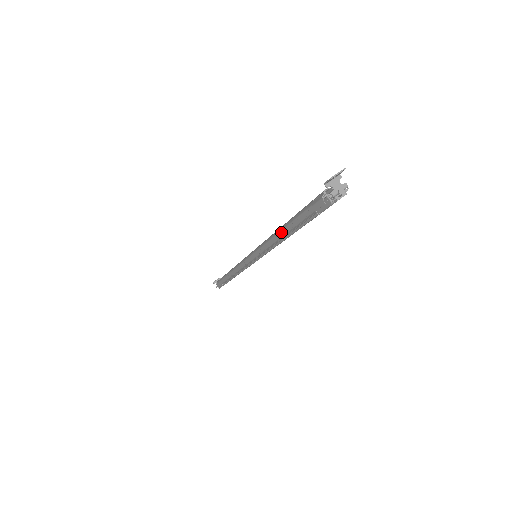
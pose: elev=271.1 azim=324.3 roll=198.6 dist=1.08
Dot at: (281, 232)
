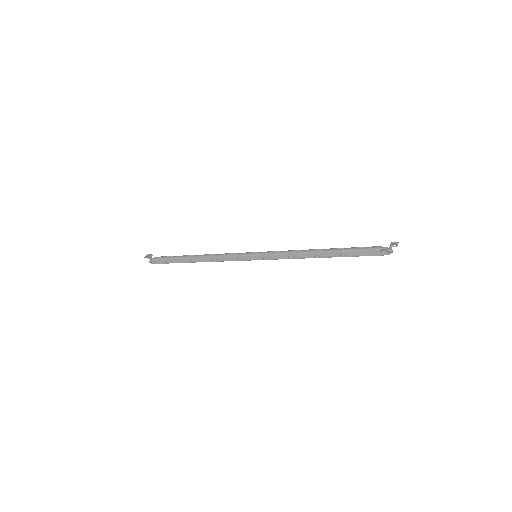
Dot at: (318, 254)
